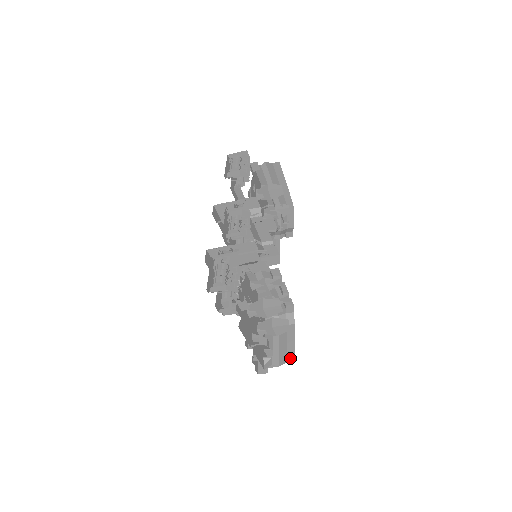
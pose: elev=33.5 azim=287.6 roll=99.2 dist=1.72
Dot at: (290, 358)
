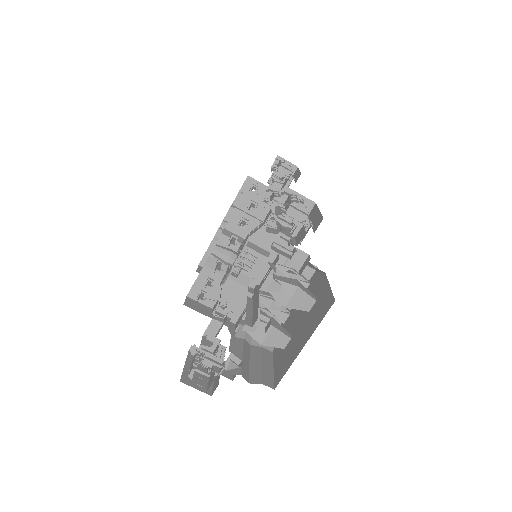
Dot at: (267, 382)
